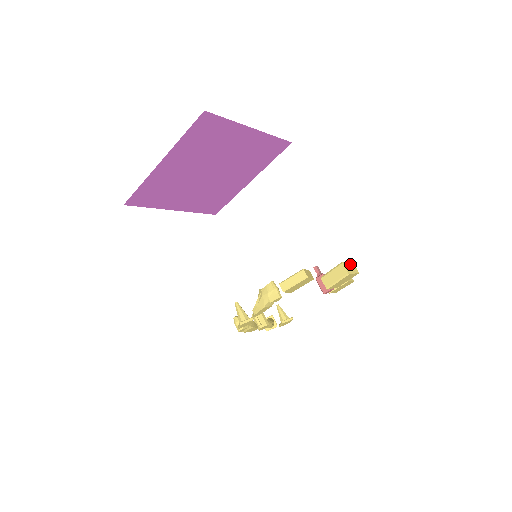
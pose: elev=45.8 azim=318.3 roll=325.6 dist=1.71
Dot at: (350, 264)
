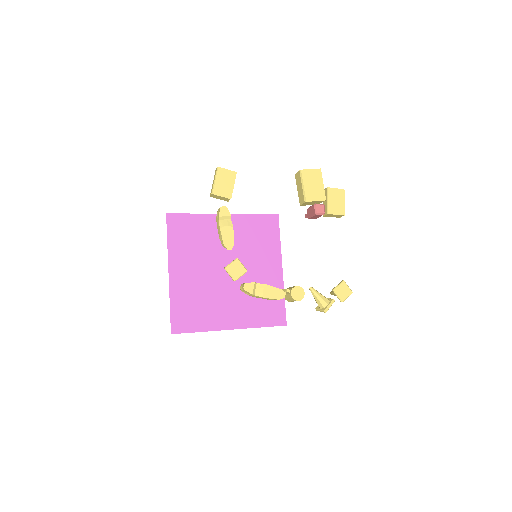
Dot at: occluded
